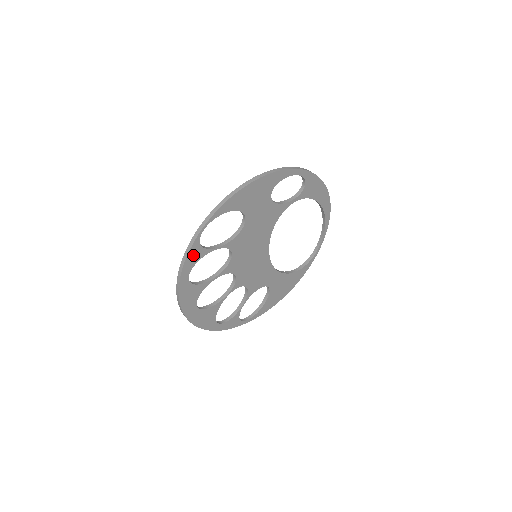
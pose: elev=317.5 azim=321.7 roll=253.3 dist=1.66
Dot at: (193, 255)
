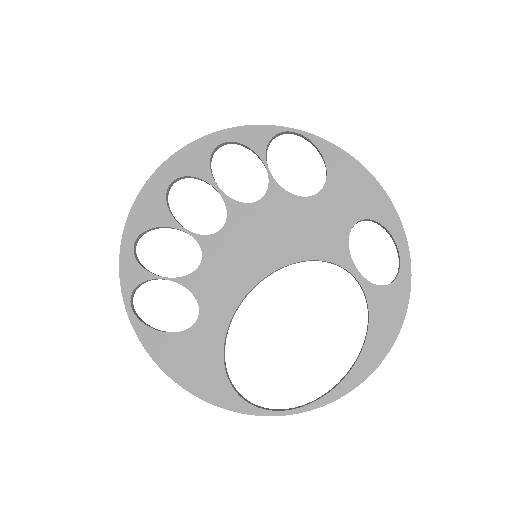
Dot at: (256, 134)
